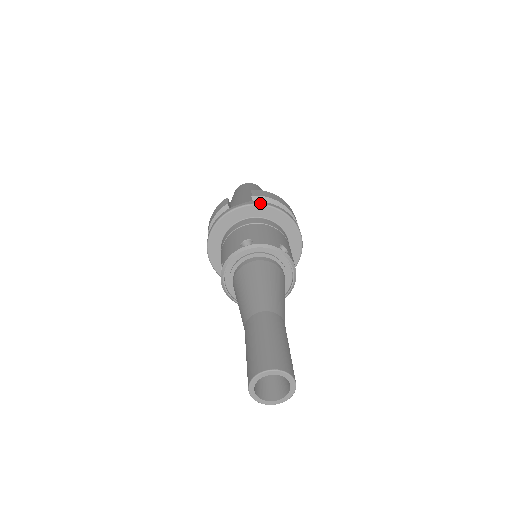
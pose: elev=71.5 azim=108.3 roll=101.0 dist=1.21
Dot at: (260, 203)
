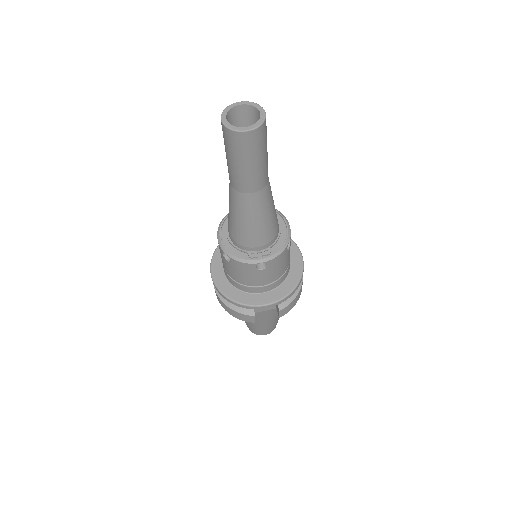
Dot at: occluded
